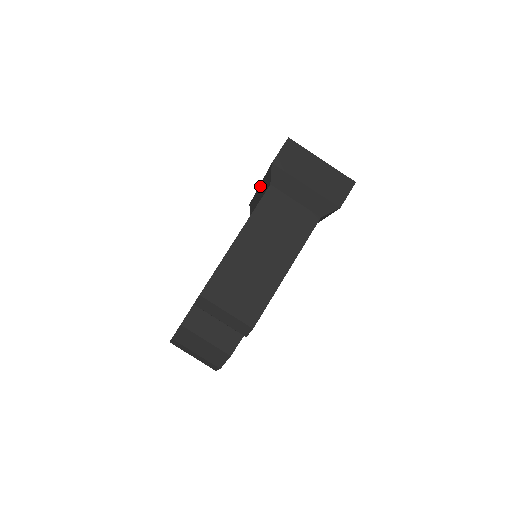
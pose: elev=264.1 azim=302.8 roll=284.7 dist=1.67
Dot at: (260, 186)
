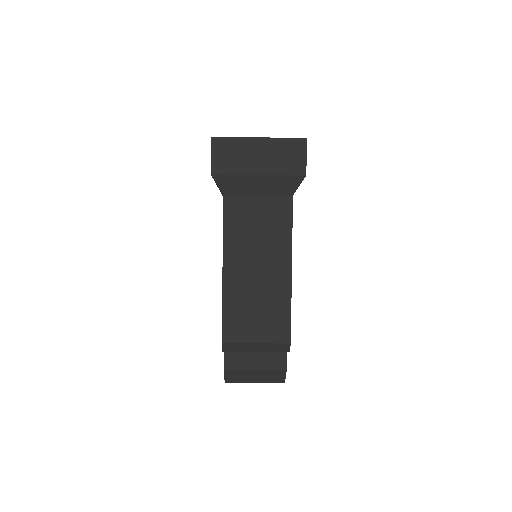
Dot at: occluded
